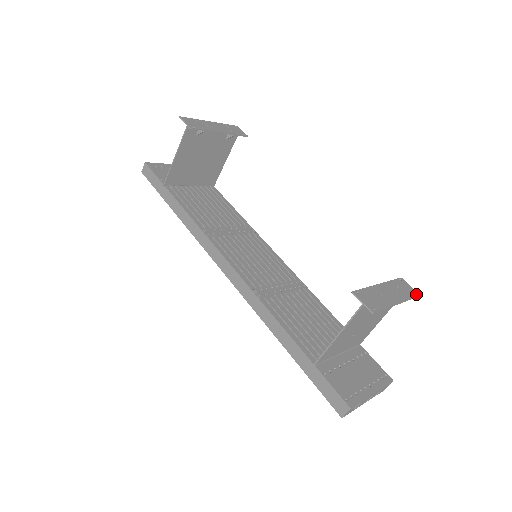
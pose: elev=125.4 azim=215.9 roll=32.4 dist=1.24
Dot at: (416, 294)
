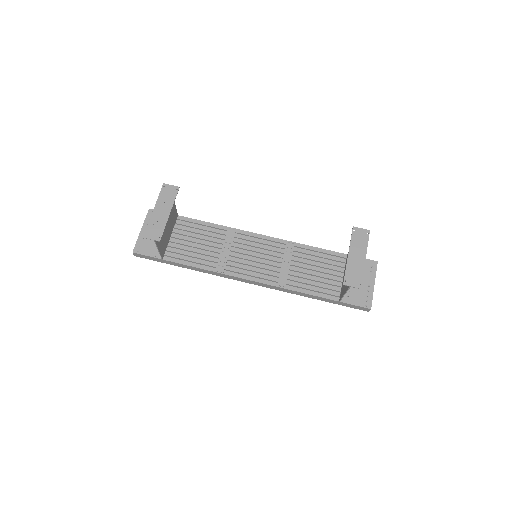
Dot at: (368, 233)
